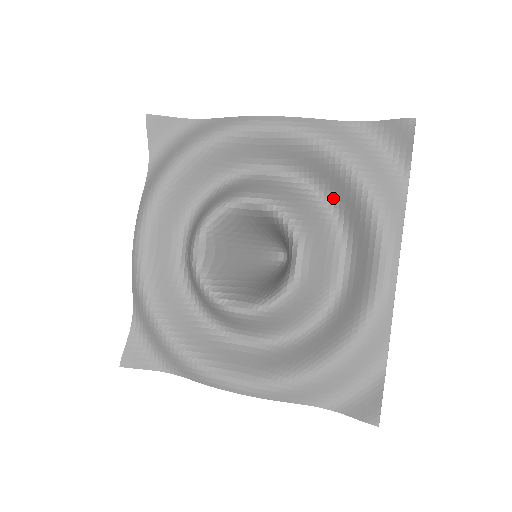
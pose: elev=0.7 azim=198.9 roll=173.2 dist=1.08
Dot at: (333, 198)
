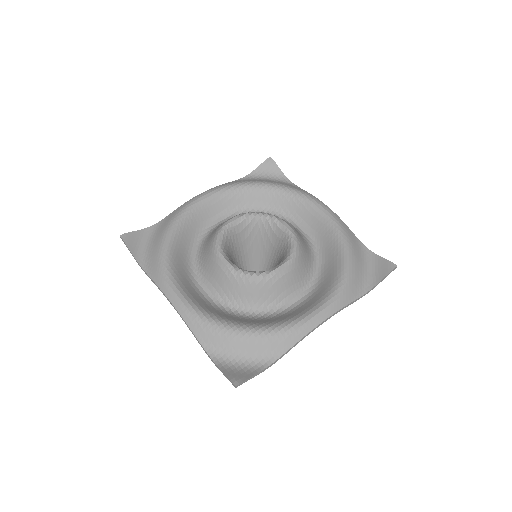
Dot at: (266, 209)
